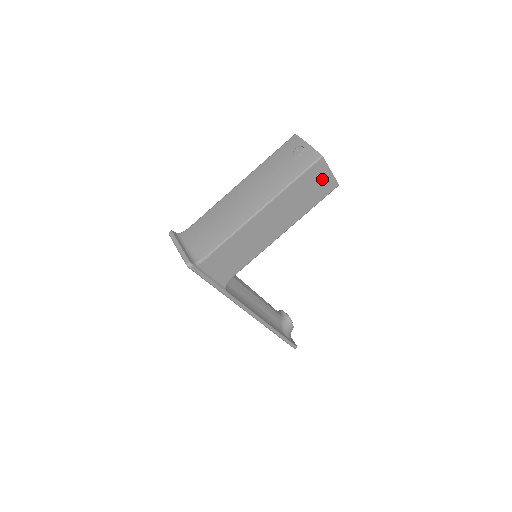
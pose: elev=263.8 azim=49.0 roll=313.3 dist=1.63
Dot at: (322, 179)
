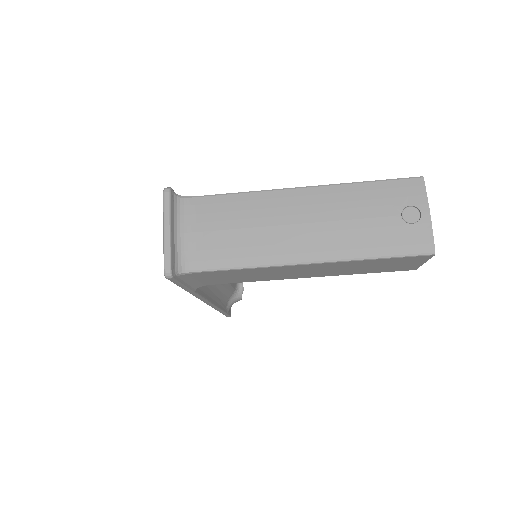
Dot at: (406, 264)
